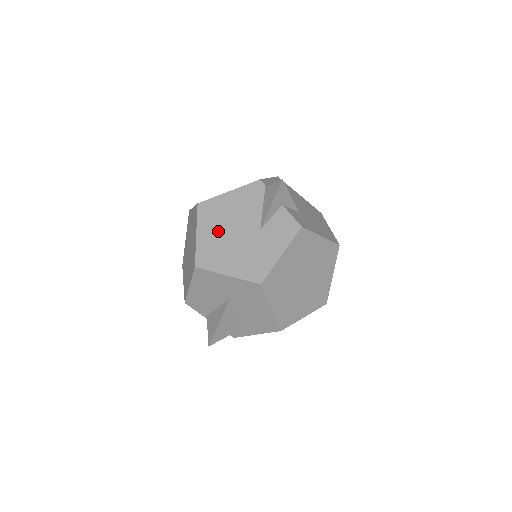
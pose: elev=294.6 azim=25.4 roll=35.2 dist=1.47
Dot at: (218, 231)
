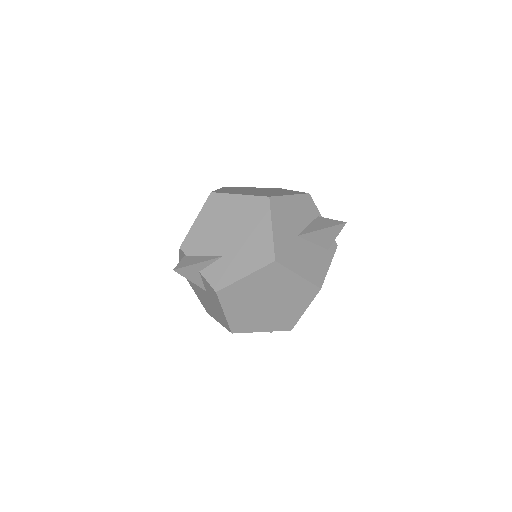
Dot at: (196, 289)
